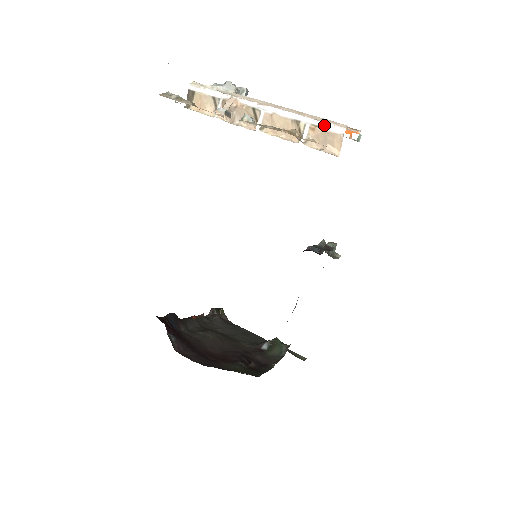
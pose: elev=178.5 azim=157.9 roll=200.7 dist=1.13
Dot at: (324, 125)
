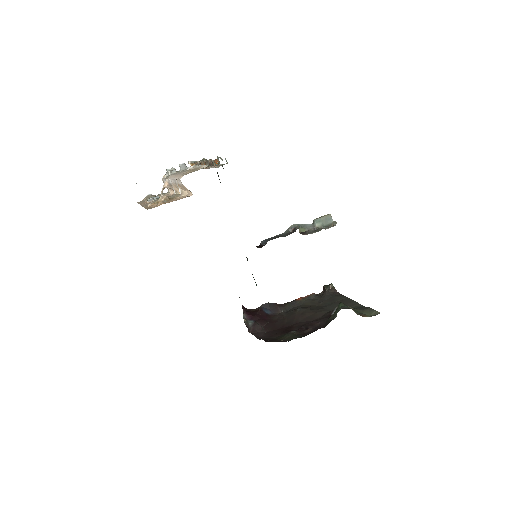
Dot at: (178, 181)
